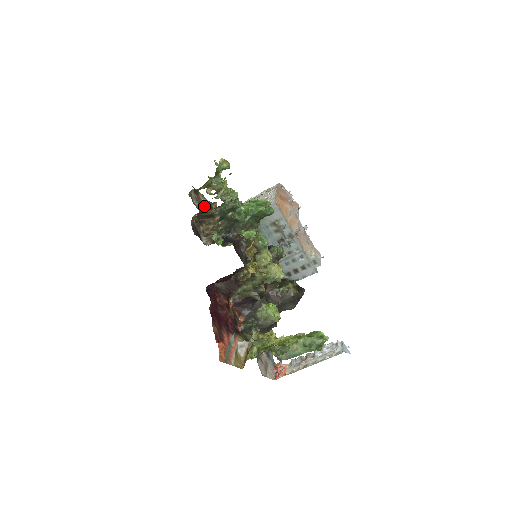
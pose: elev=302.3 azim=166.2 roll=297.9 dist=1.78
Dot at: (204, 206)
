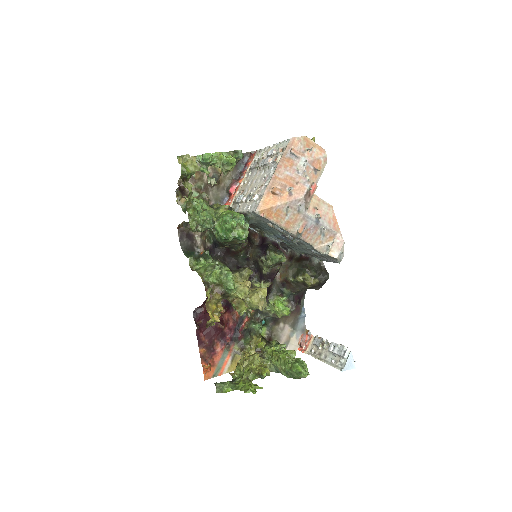
Dot at: occluded
